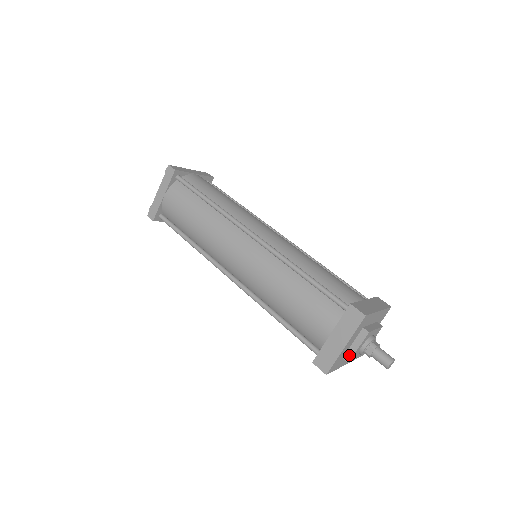
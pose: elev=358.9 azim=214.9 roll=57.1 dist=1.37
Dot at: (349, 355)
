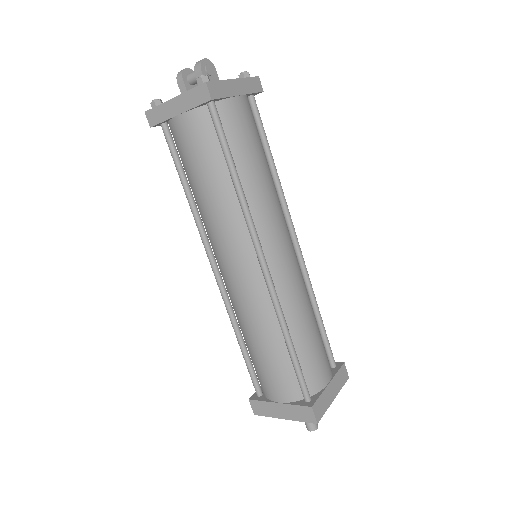
Dot at: occluded
